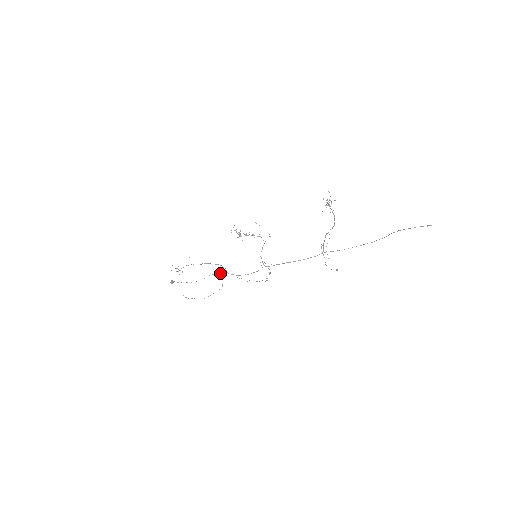
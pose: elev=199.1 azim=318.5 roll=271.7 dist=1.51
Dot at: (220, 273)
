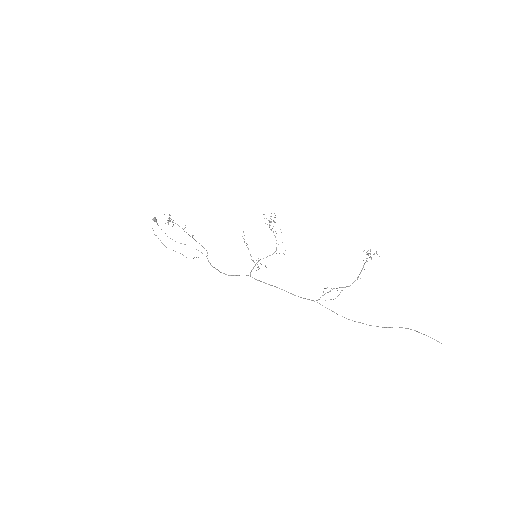
Dot at: occluded
